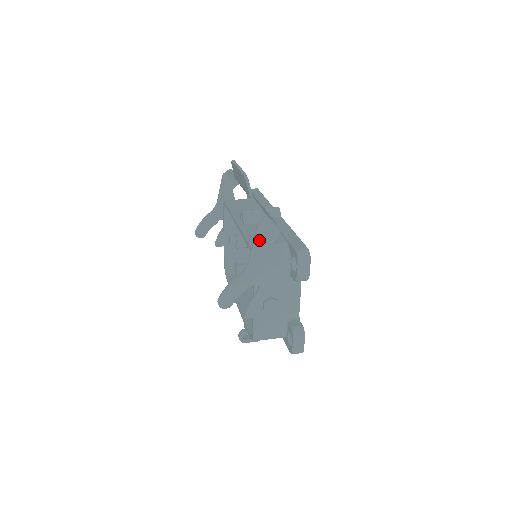
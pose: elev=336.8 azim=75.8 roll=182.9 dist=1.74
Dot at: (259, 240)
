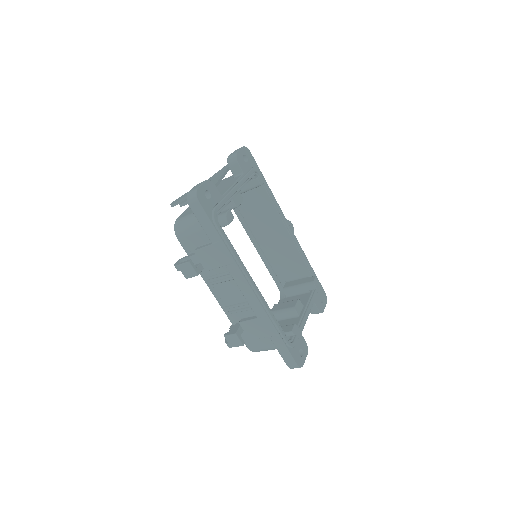
Dot at: (224, 168)
